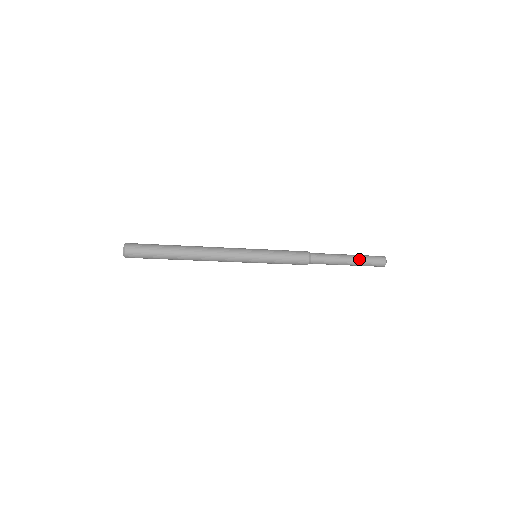
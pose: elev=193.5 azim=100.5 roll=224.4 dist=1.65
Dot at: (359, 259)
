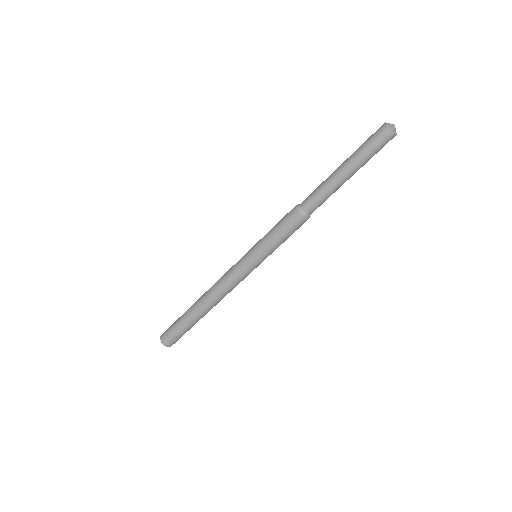
Dot at: (351, 155)
